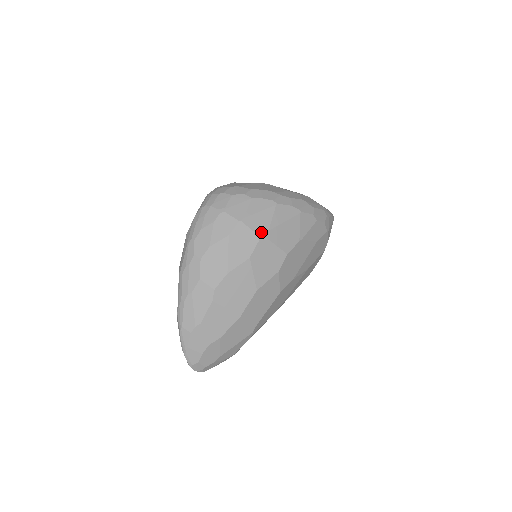
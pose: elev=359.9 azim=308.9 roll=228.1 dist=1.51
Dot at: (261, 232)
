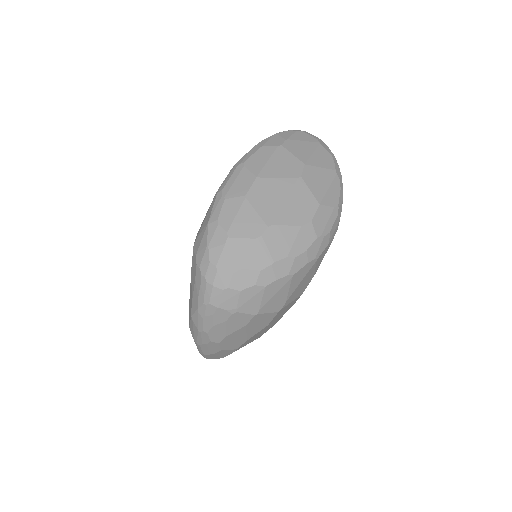
Dot at: (278, 308)
